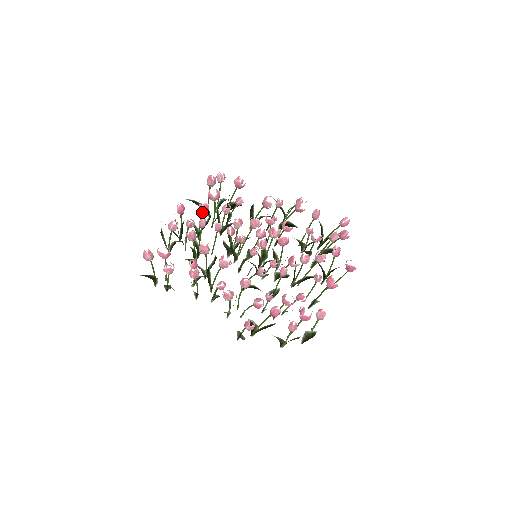
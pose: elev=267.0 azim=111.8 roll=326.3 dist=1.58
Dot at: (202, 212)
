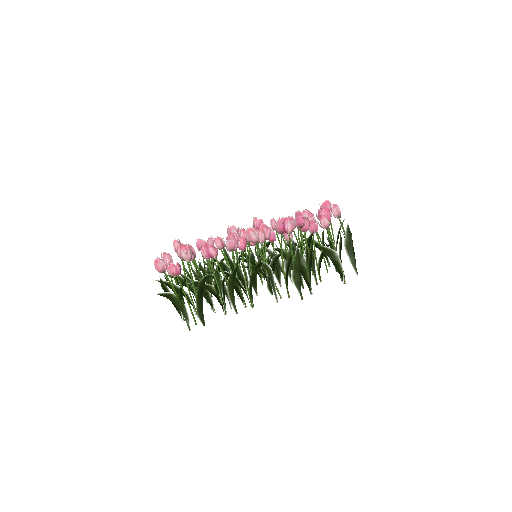
Dot at: occluded
